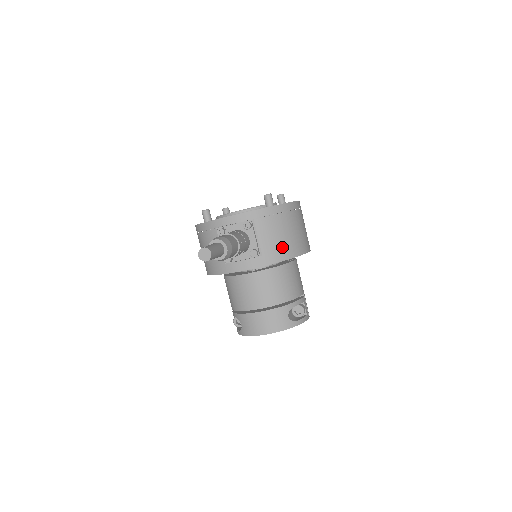
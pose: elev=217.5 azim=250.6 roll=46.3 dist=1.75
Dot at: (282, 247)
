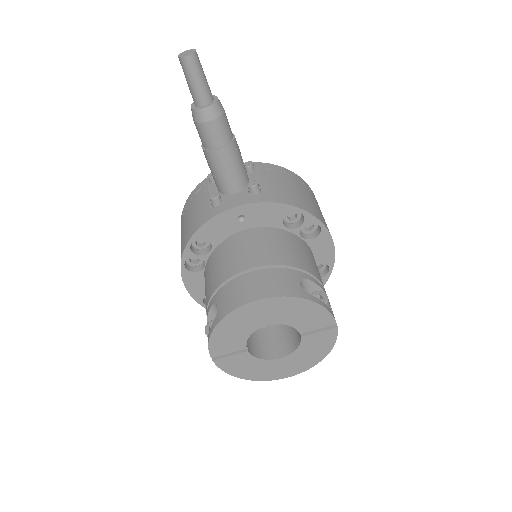
Dot at: (293, 197)
